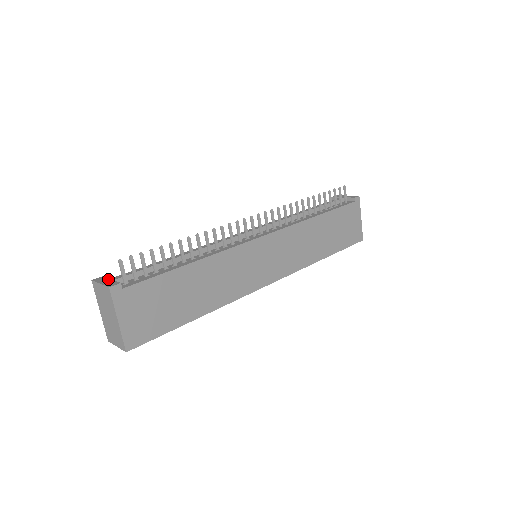
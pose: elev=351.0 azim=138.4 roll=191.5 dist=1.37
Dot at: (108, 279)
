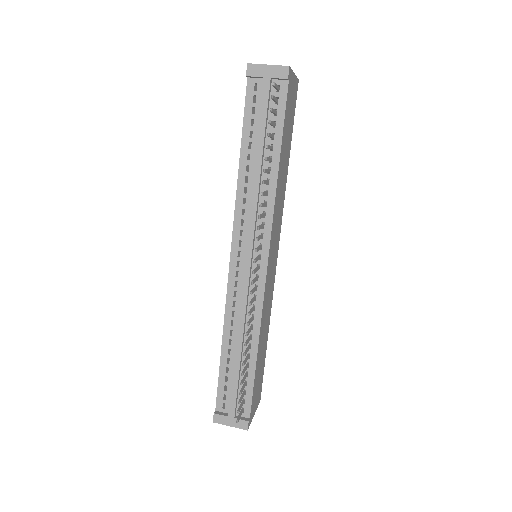
Dot at: (228, 418)
